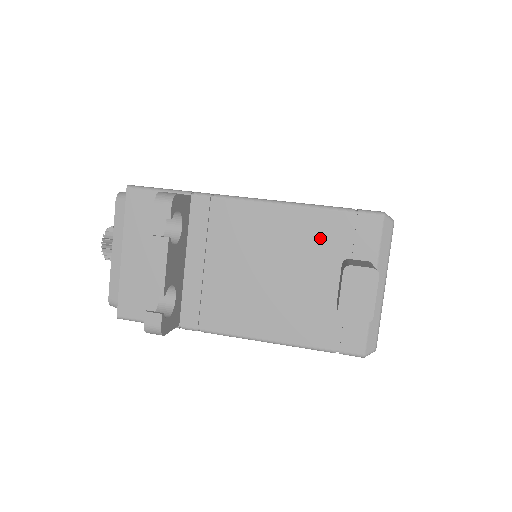
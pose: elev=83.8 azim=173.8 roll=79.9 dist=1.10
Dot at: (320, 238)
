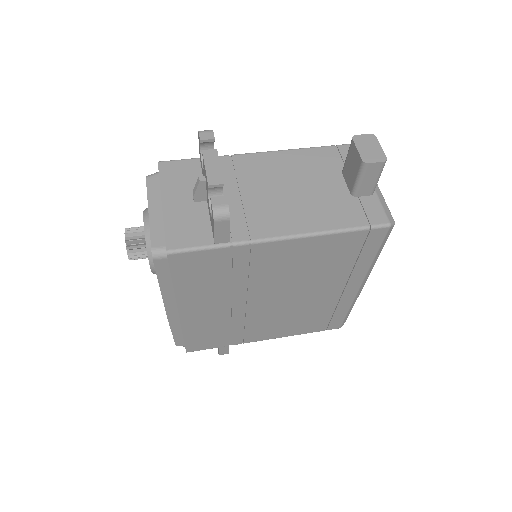
Dot at: (319, 162)
